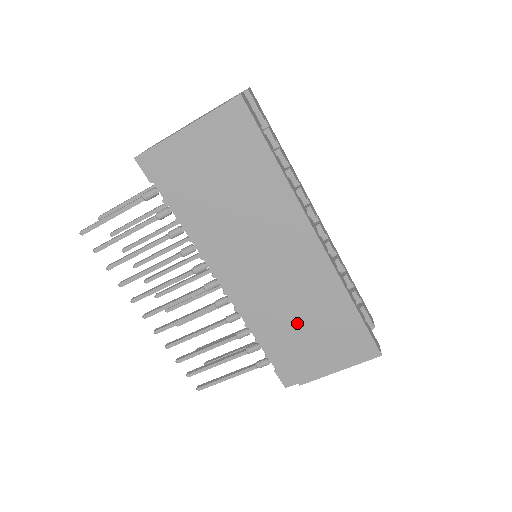
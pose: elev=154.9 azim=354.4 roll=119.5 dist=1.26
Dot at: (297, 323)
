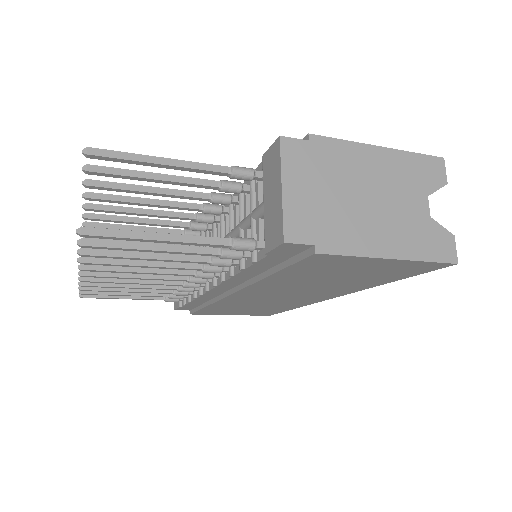
Dot at: (241, 307)
